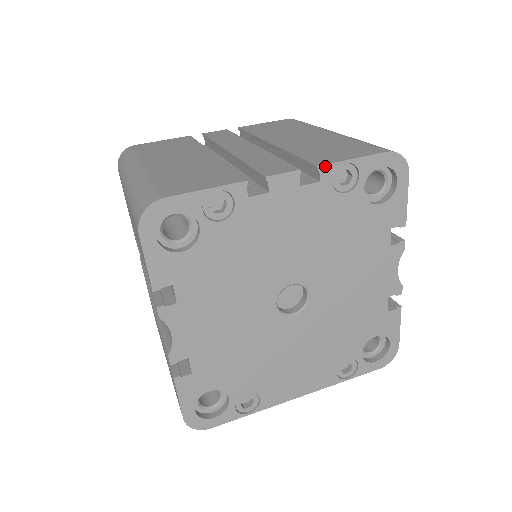
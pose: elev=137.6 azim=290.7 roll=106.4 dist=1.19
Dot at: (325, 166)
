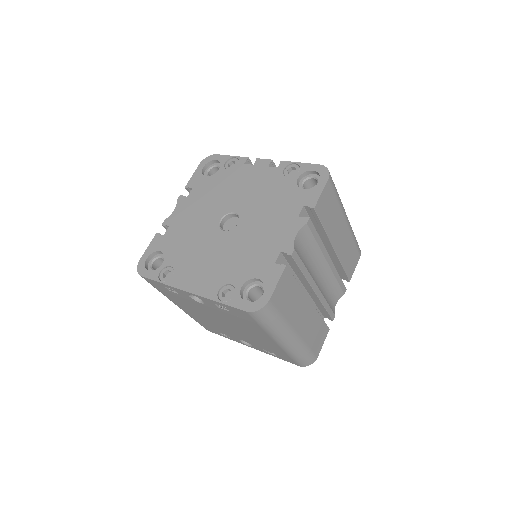
Dot at: (284, 162)
